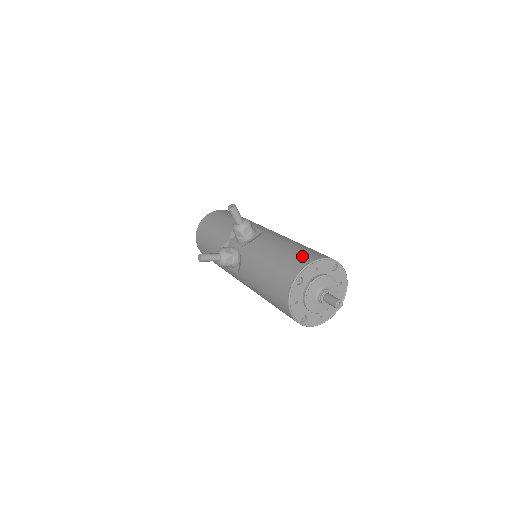
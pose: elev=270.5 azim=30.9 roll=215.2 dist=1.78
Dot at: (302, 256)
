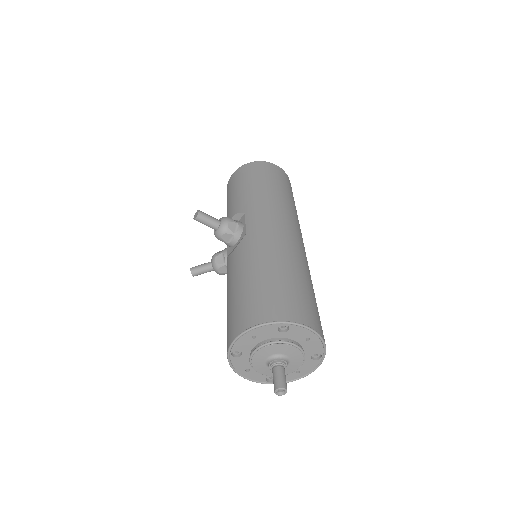
Dot at: (240, 315)
